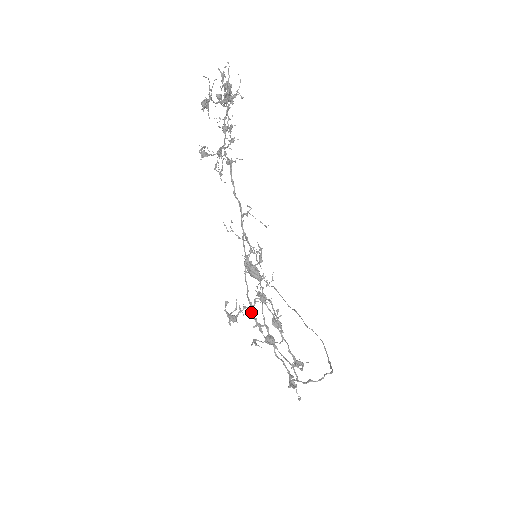
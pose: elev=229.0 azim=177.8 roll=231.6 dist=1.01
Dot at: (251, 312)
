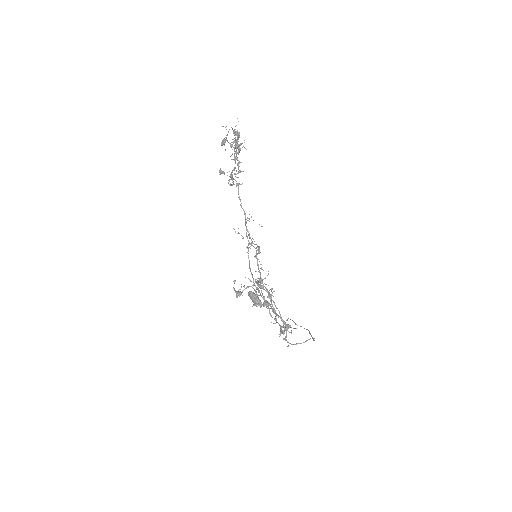
Dot at: occluded
